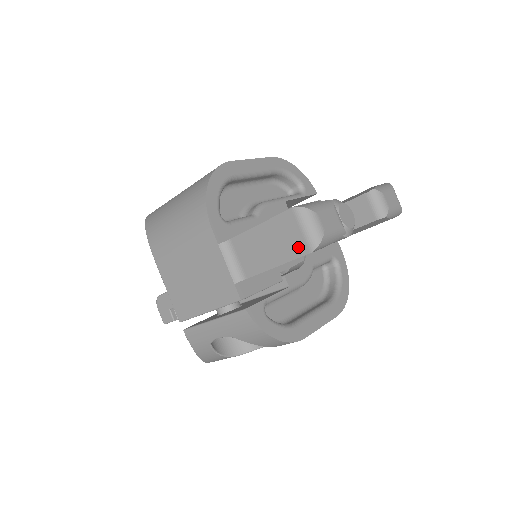
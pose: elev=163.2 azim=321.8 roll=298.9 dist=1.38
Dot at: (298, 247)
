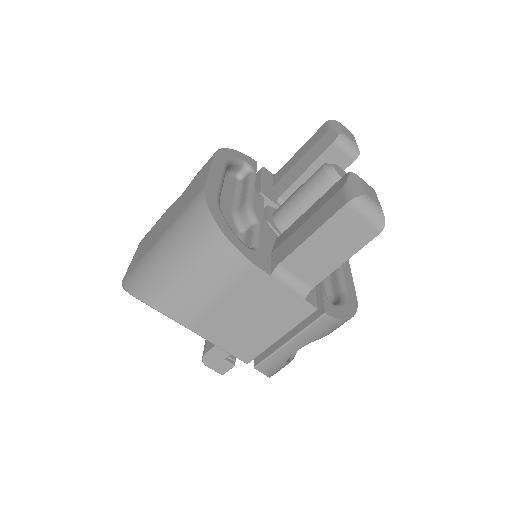
Dot at: (365, 234)
